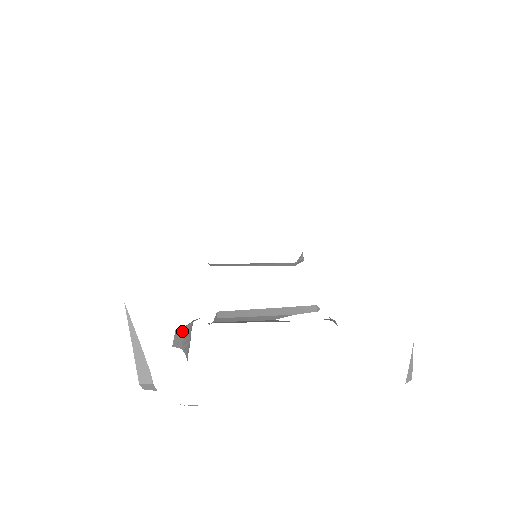
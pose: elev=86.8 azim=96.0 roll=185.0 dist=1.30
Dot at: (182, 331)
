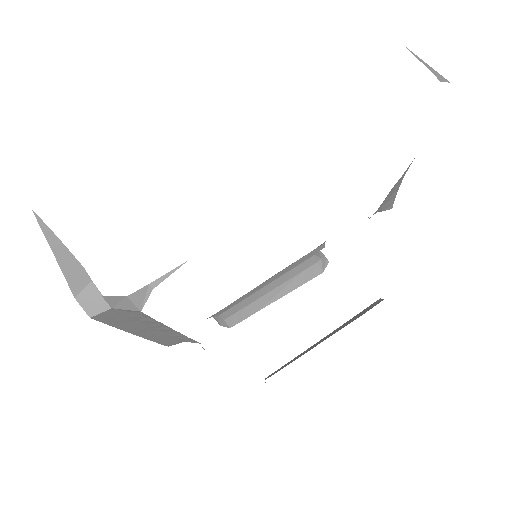
Dot at: occluded
